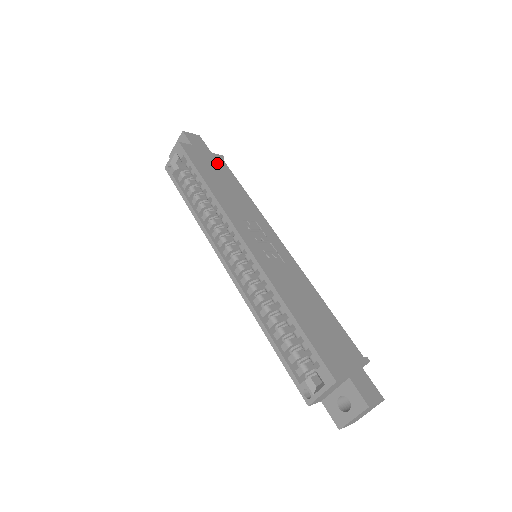
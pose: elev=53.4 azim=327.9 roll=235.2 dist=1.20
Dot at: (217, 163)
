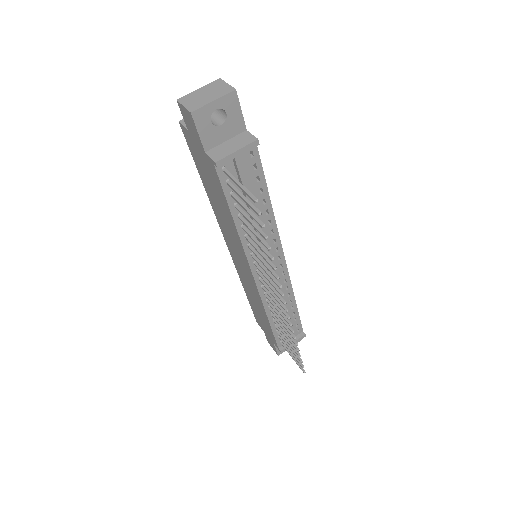
Dot at: occluded
